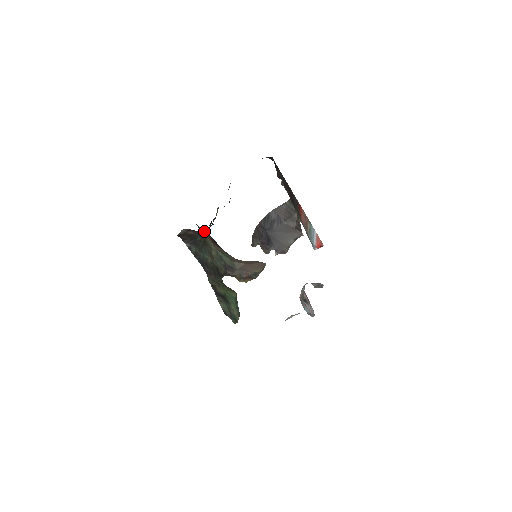
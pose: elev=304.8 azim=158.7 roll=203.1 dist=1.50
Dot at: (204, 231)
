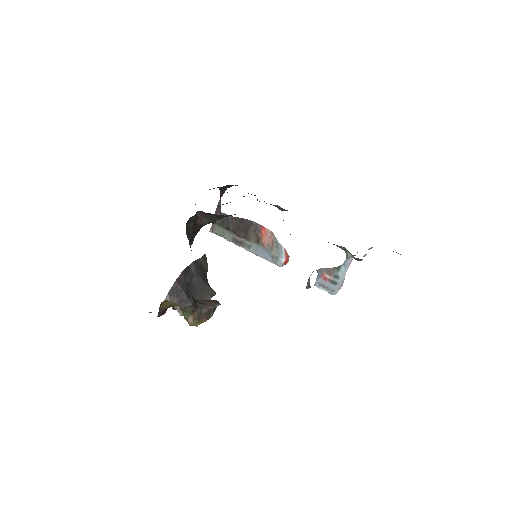
Dot at: (211, 222)
